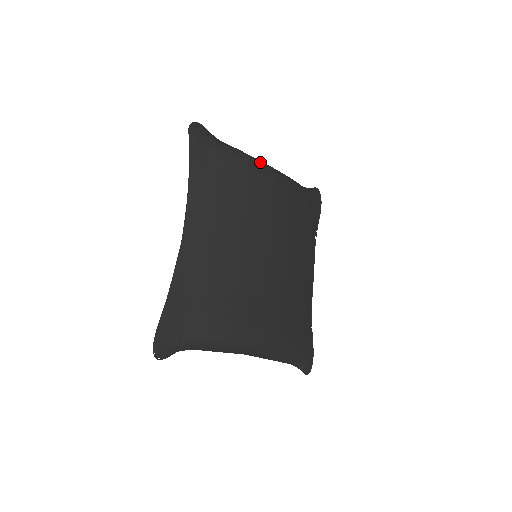
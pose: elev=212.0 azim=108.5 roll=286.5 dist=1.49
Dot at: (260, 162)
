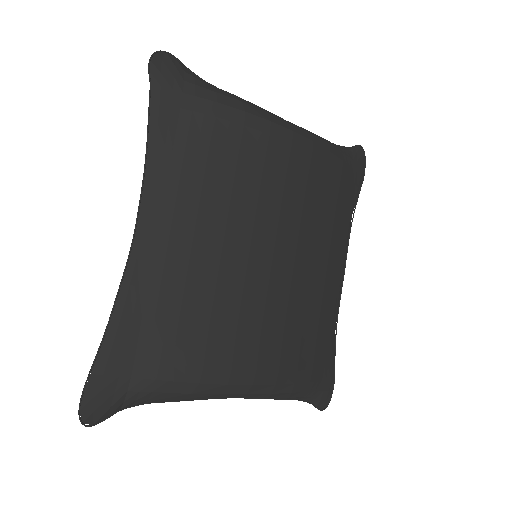
Dot at: (267, 115)
